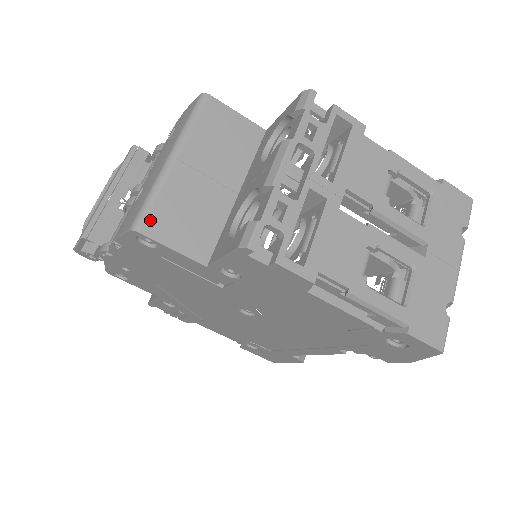
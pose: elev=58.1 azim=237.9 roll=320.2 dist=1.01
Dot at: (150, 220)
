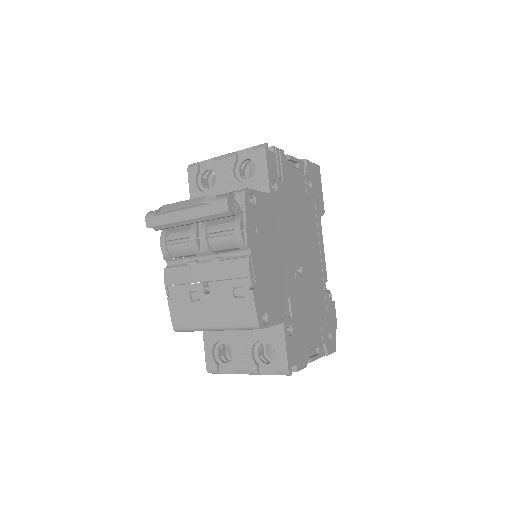
Dot at: (185, 331)
